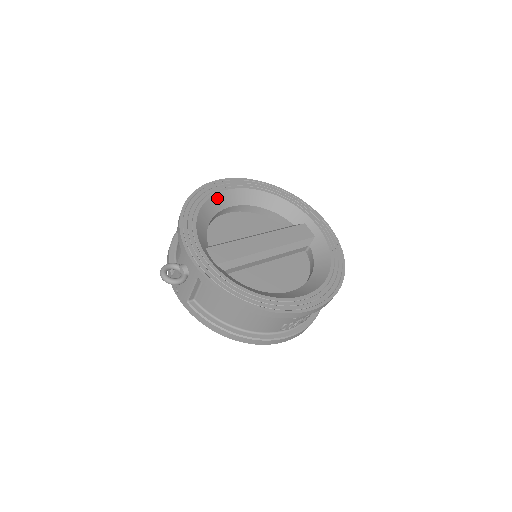
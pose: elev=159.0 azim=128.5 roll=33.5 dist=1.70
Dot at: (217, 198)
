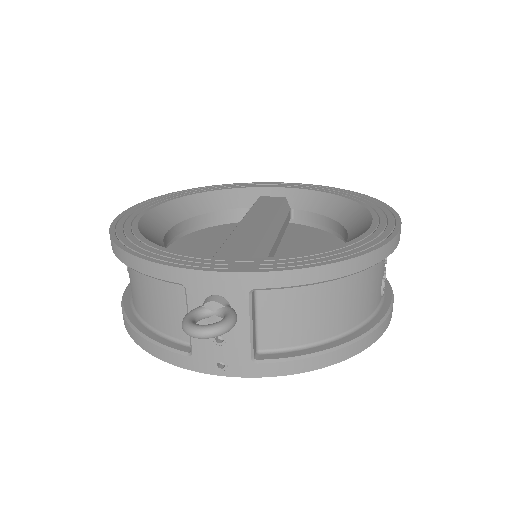
Dot at: (145, 225)
